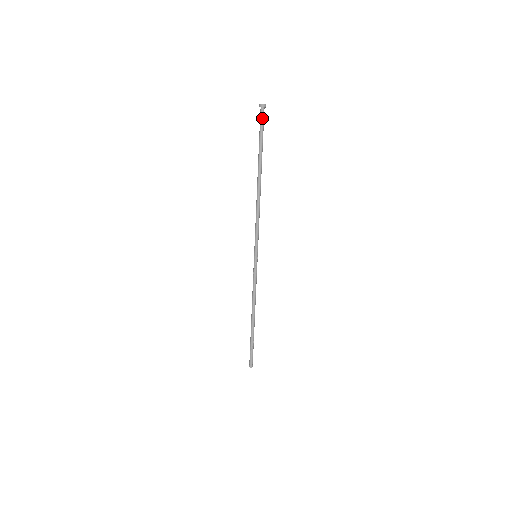
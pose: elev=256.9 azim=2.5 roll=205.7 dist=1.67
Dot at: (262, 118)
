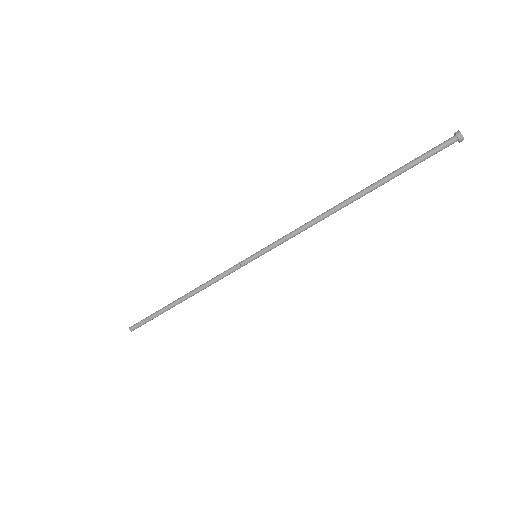
Dot at: (441, 148)
